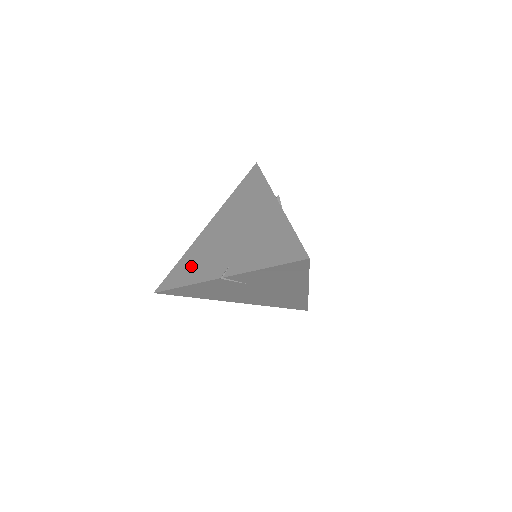
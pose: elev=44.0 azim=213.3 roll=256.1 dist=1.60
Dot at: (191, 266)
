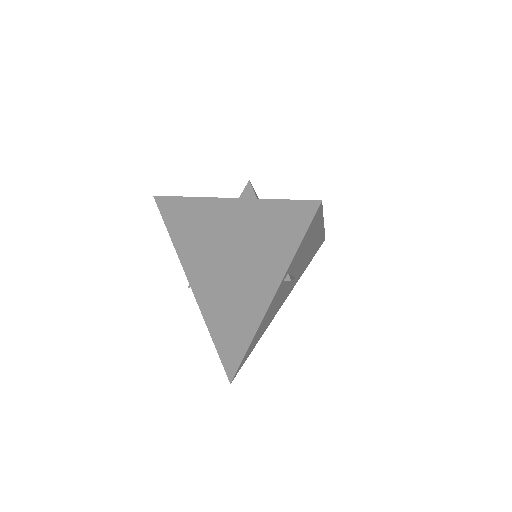
Dot at: (184, 227)
